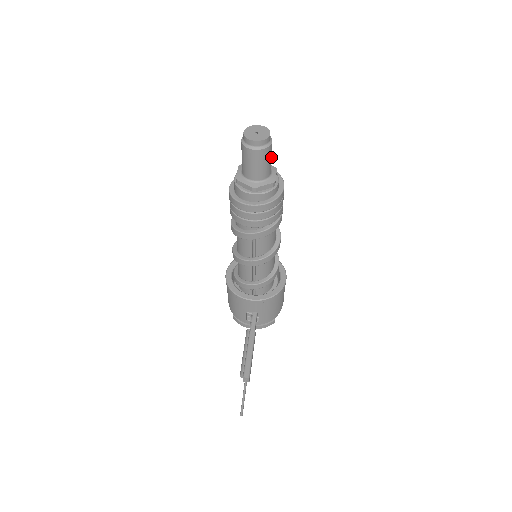
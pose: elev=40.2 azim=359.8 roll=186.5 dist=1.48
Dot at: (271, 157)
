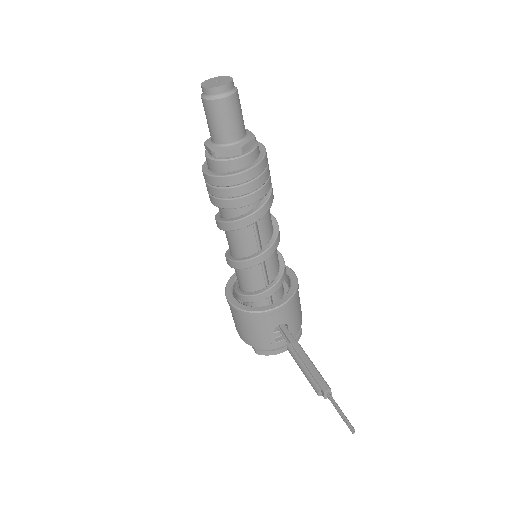
Dot at: occluded
